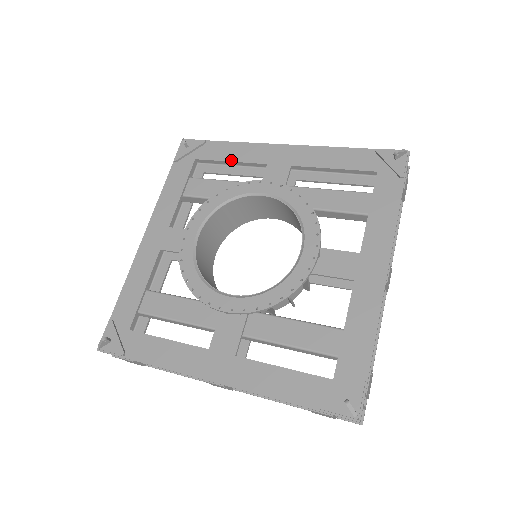
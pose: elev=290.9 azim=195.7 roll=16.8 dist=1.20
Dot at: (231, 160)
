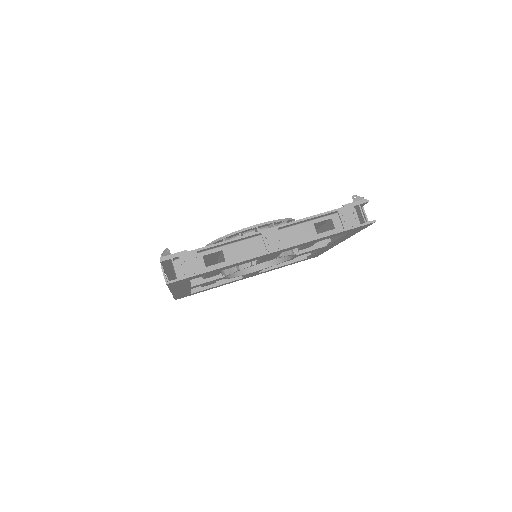
Dot at: occluded
